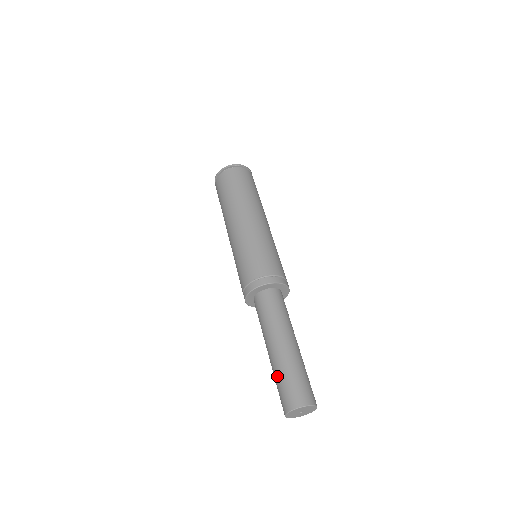
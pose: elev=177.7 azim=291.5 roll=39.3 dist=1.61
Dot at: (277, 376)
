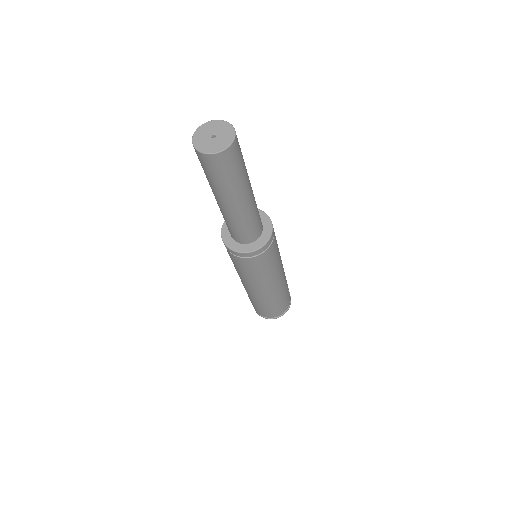
Dot at: occluded
